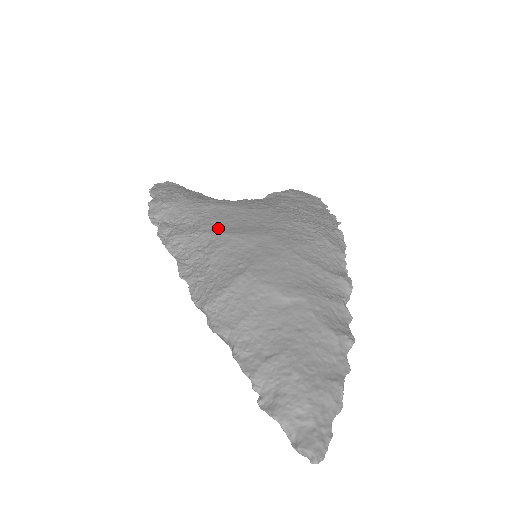
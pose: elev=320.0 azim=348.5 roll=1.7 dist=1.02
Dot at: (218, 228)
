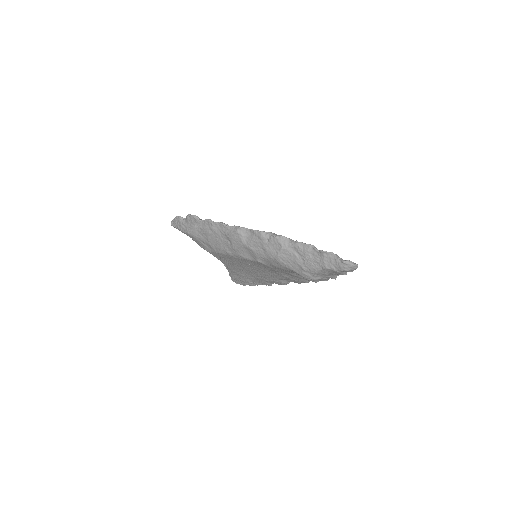
Dot at: occluded
